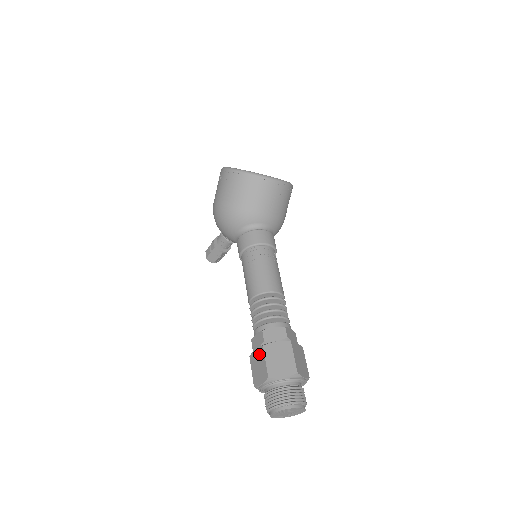
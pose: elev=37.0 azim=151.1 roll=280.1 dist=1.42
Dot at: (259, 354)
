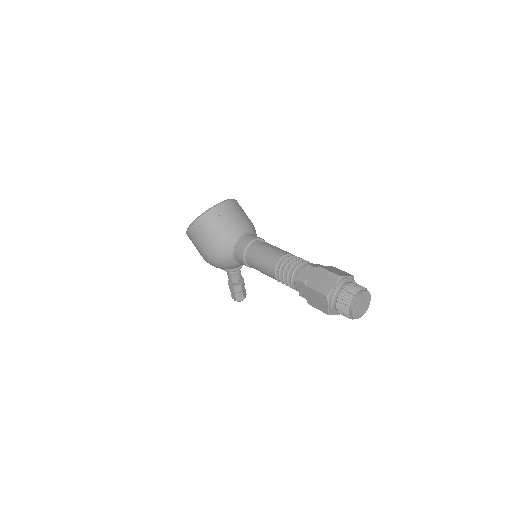
Dot at: (309, 293)
